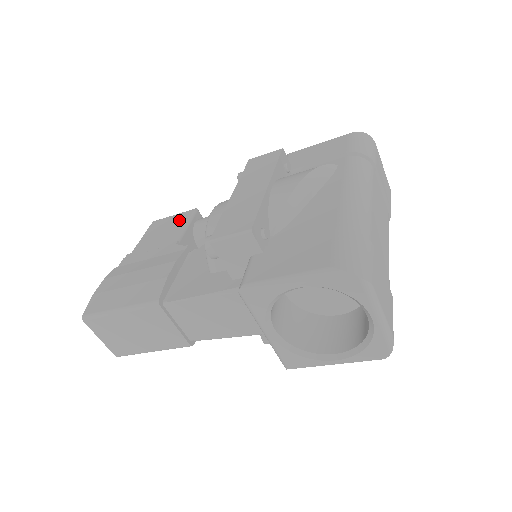
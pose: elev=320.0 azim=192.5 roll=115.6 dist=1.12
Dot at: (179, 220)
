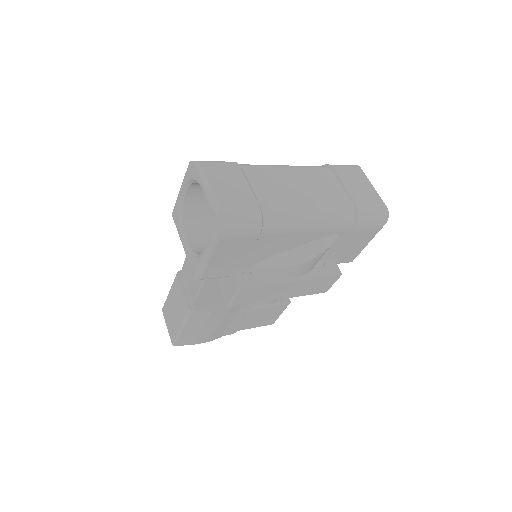
Dot at: occluded
